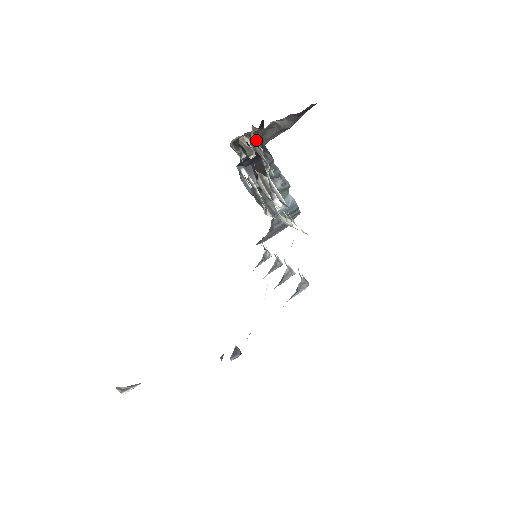
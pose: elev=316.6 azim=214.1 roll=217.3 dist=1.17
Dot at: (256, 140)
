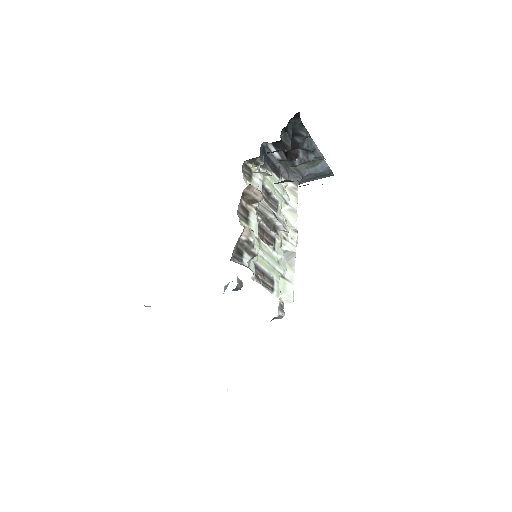
Dot at: occluded
